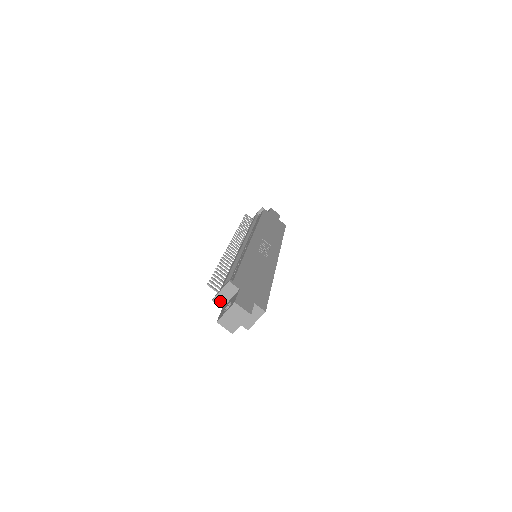
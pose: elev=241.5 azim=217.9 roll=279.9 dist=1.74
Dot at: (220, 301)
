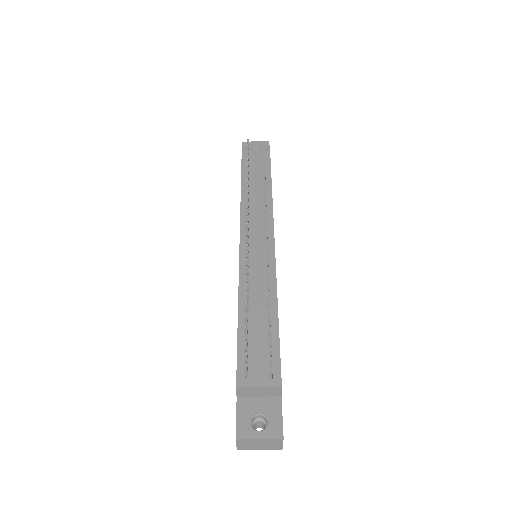
Dot at: (244, 392)
